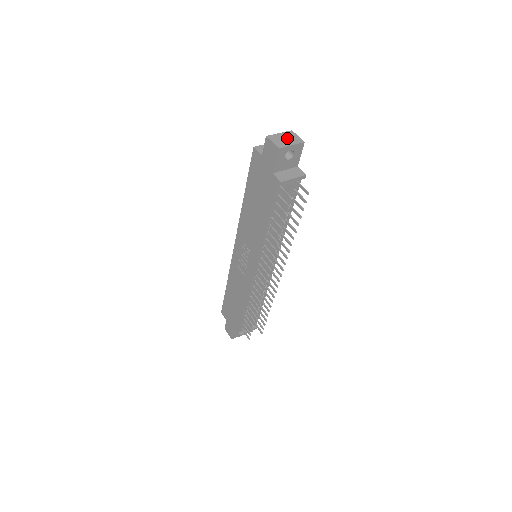
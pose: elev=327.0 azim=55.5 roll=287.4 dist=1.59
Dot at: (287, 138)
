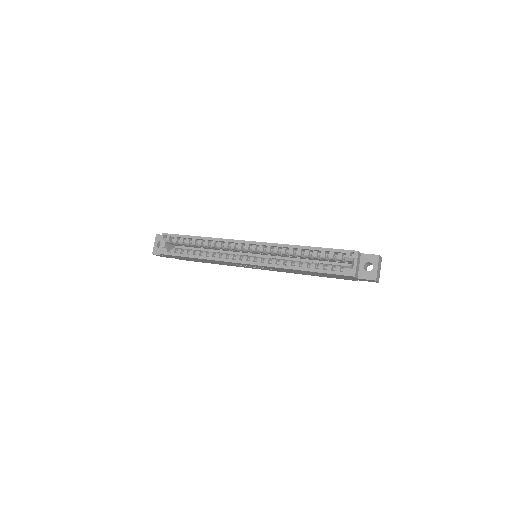
Dot at: (379, 267)
